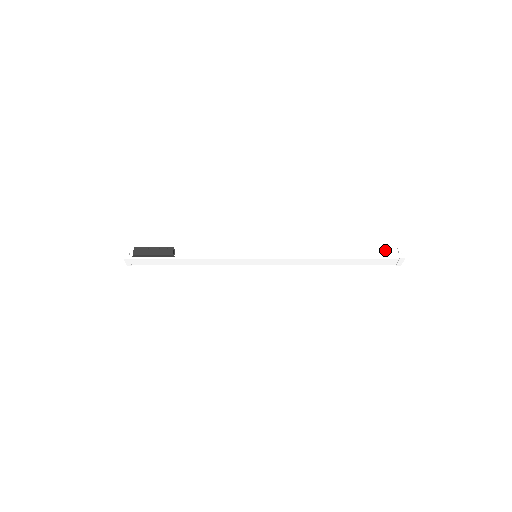
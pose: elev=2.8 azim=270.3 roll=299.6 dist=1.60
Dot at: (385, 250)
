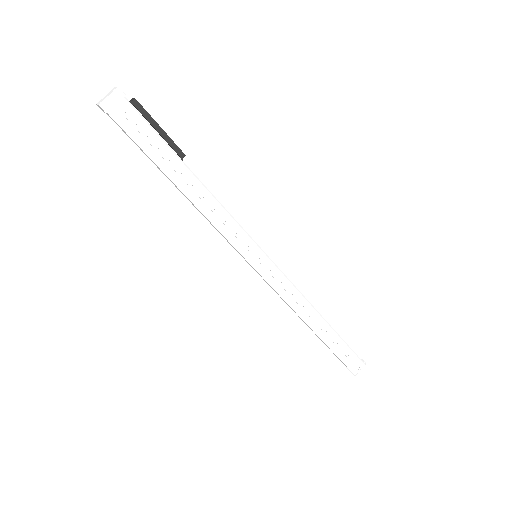
Dot at: occluded
